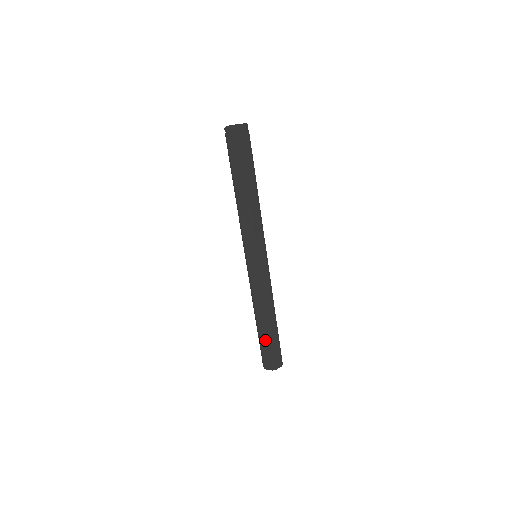
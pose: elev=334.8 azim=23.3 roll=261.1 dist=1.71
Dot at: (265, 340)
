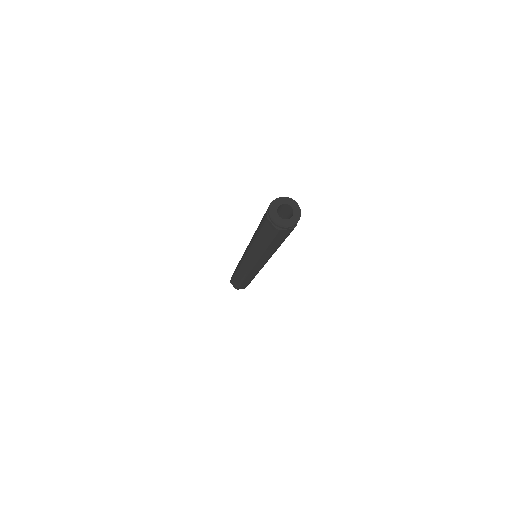
Dot at: occluded
